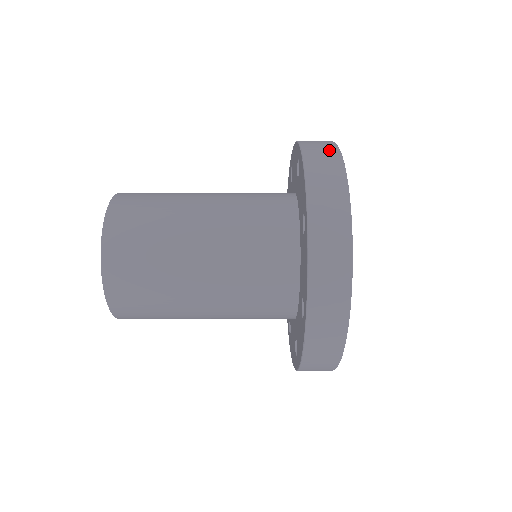
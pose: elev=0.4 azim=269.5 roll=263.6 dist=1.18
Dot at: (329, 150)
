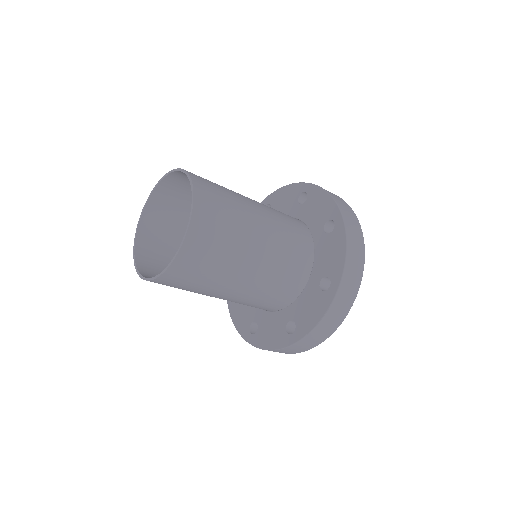
Dot at: occluded
